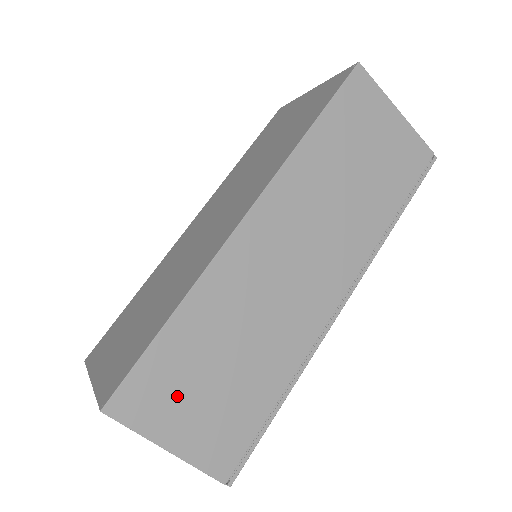
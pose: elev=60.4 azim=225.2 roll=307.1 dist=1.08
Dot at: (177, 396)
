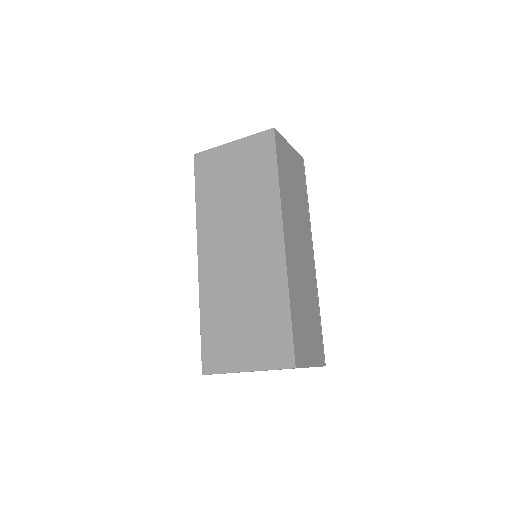
Dot at: (304, 341)
